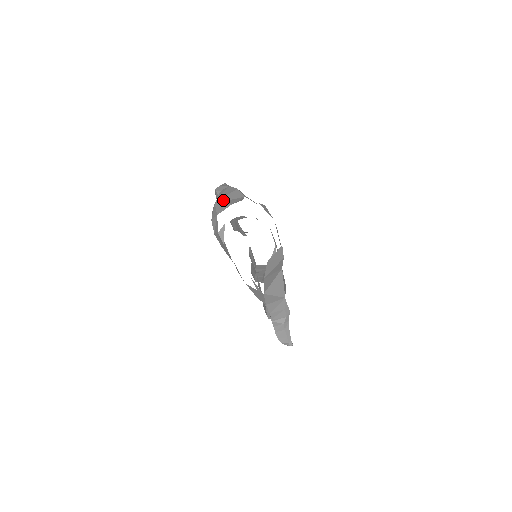
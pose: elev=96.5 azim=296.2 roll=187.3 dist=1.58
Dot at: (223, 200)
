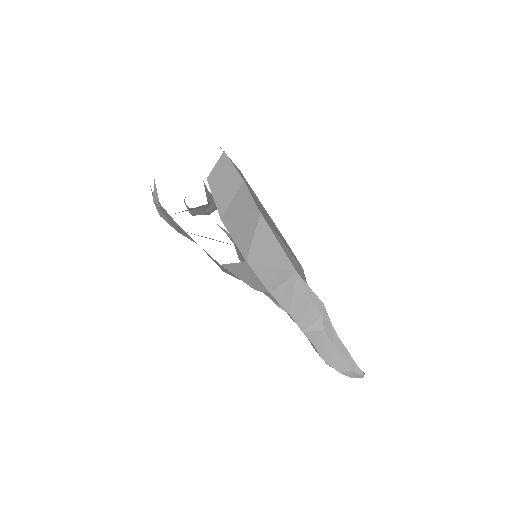
Dot at: occluded
